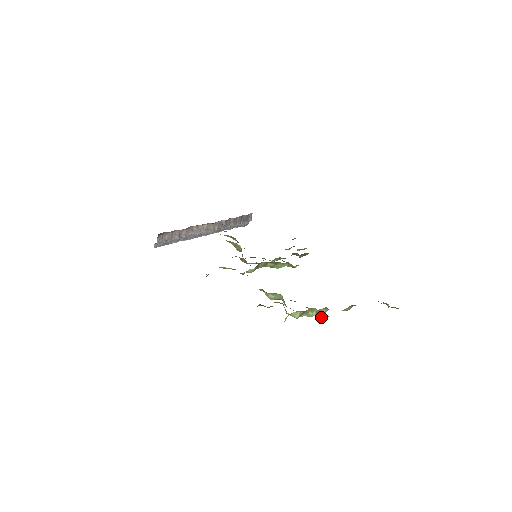
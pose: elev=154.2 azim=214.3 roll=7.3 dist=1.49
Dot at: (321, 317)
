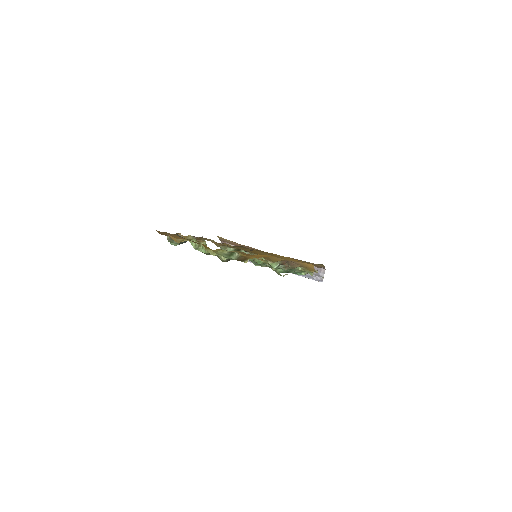
Dot at: (205, 248)
